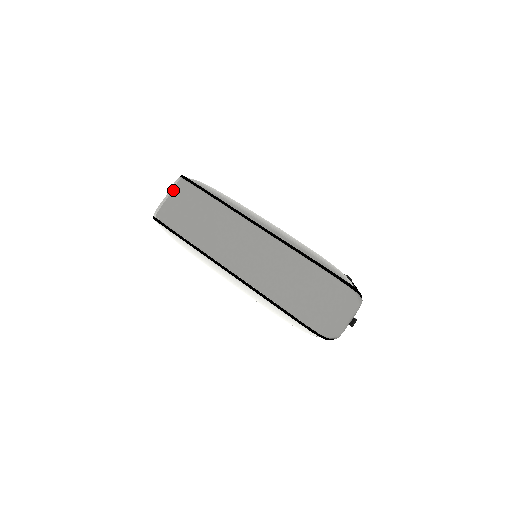
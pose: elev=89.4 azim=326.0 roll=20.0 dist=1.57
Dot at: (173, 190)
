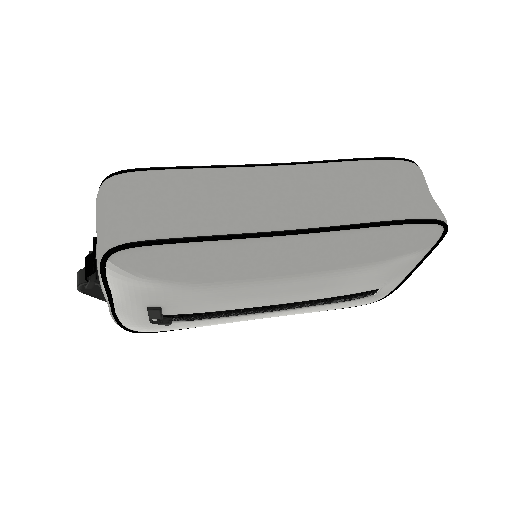
Dot at: (114, 195)
